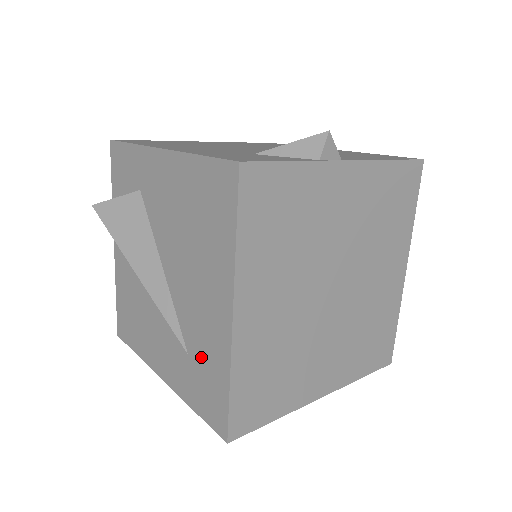
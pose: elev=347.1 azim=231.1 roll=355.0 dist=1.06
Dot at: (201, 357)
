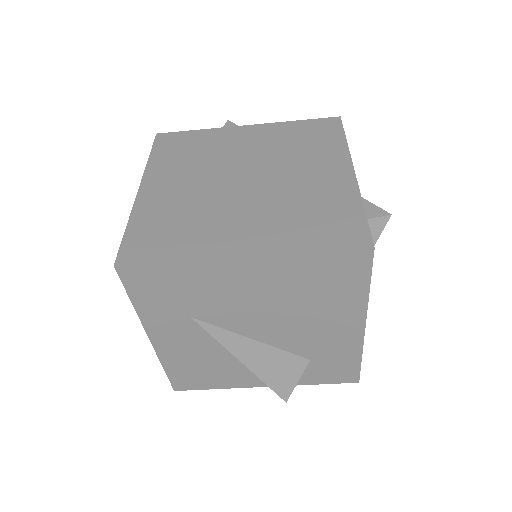
Dot at: occluded
